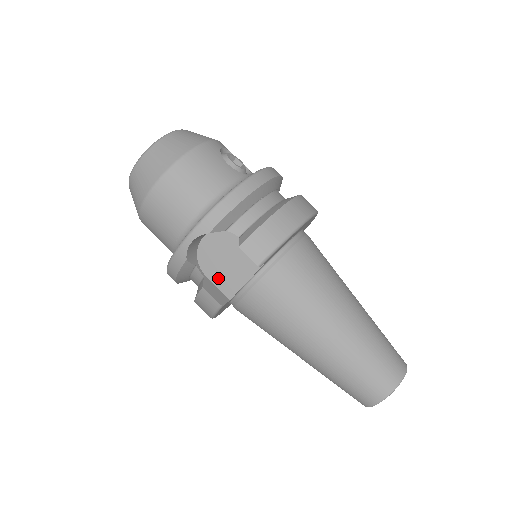
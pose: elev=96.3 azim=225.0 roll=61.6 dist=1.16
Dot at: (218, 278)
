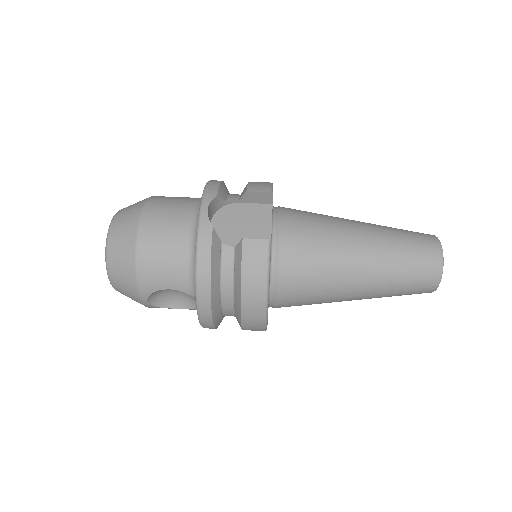
Dot at: occluded
